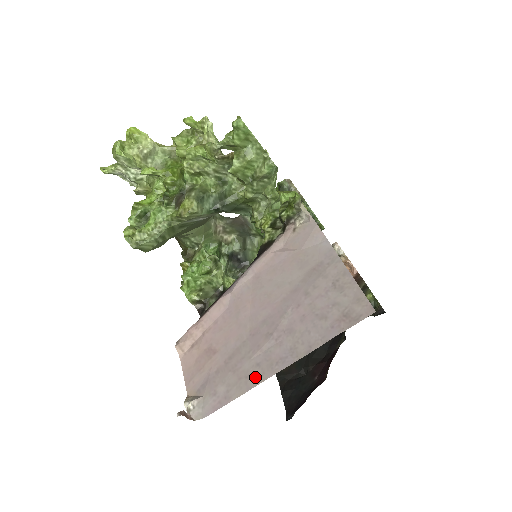
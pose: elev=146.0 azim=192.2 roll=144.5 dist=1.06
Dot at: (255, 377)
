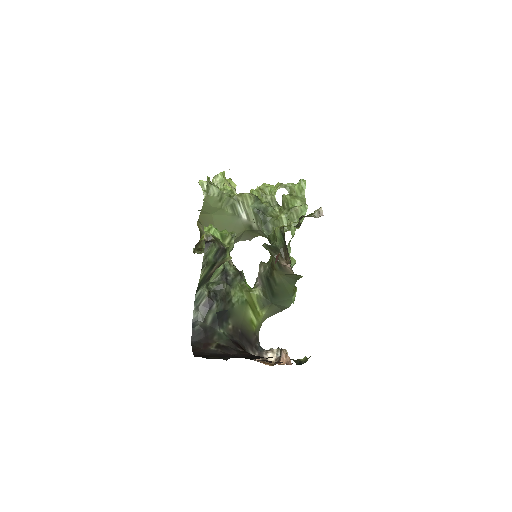
Dot at: occluded
